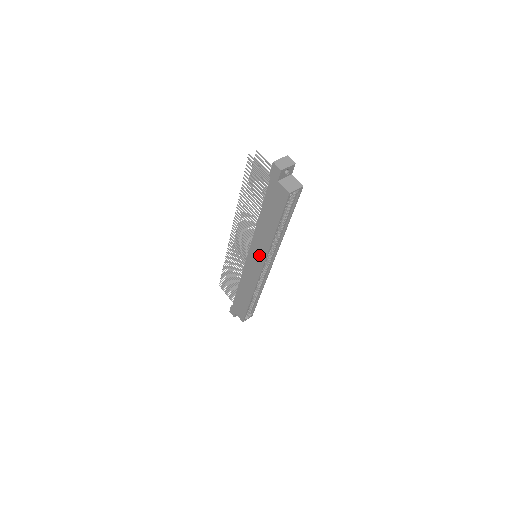
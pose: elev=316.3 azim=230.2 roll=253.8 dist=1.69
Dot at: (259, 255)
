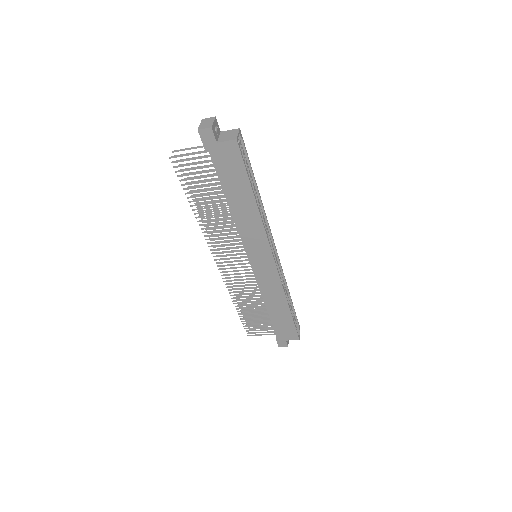
Dot at: (259, 245)
